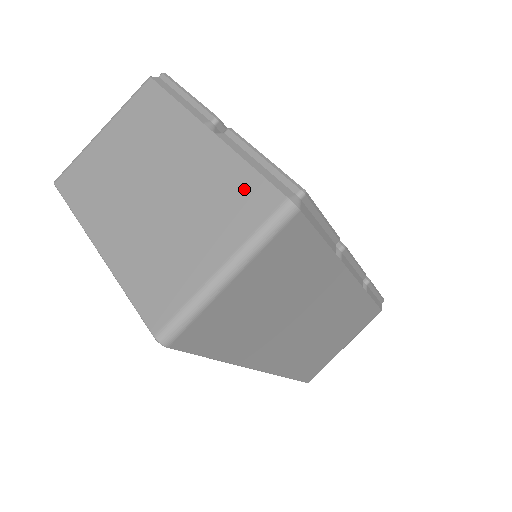
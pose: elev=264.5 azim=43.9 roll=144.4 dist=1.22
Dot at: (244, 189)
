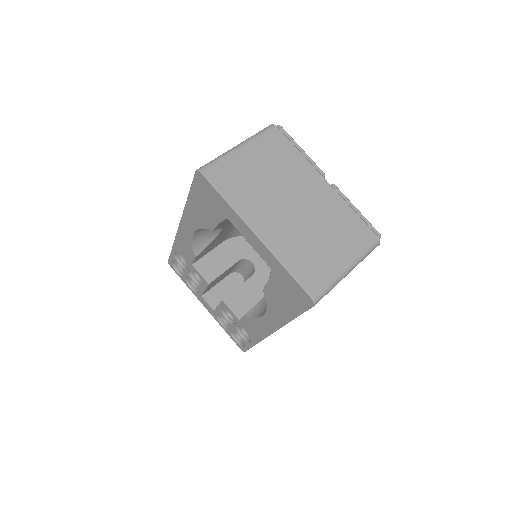
Dot at: (354, 225)
